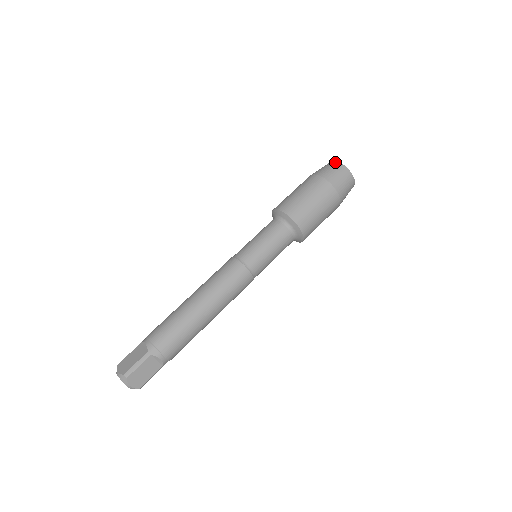
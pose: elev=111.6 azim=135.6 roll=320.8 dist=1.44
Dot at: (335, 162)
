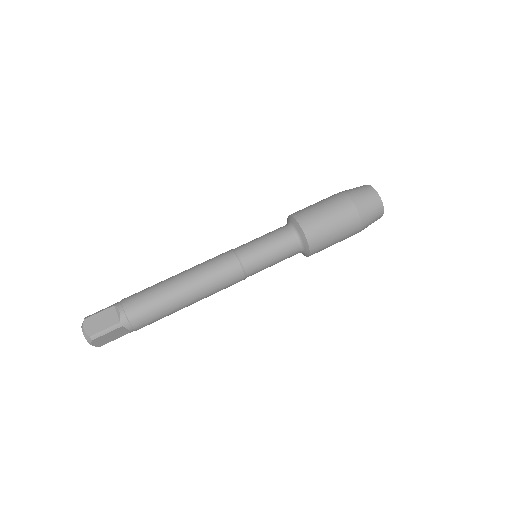
Dot at: (375, 192)
